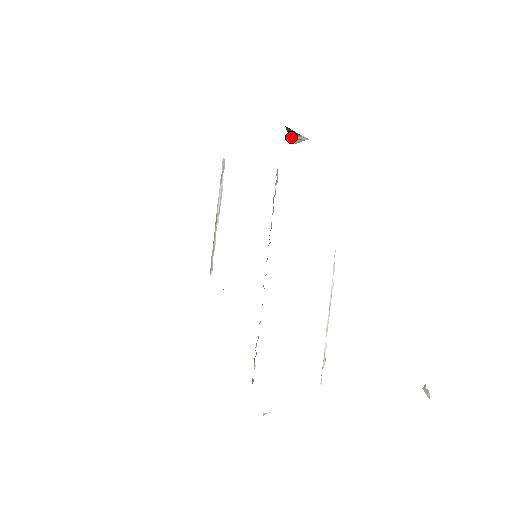
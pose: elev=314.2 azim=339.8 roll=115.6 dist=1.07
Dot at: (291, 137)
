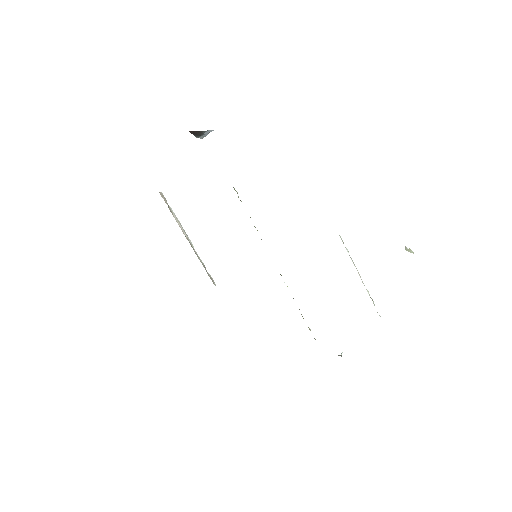
Dot at: (198, 136)
